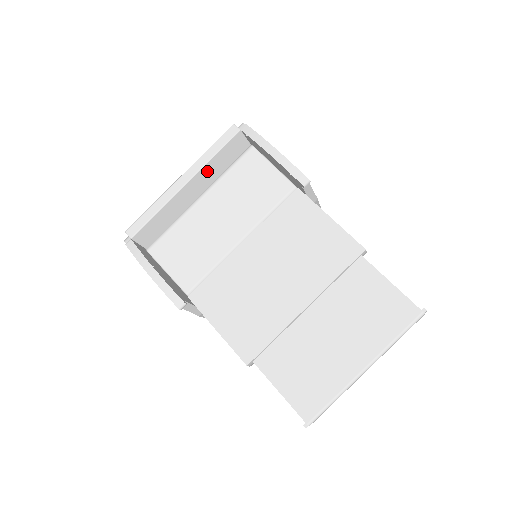
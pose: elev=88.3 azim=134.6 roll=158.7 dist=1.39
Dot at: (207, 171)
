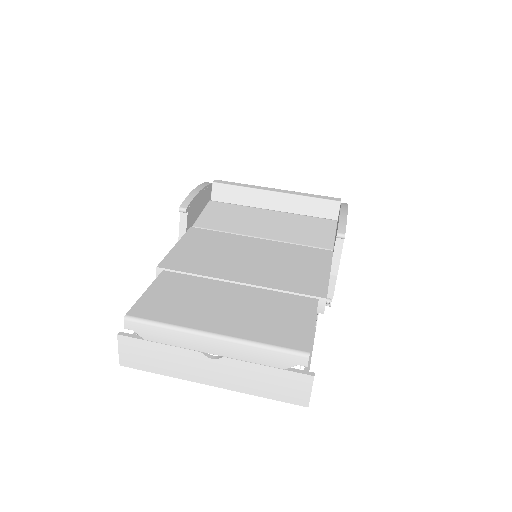
Dot at: (295, 201)
